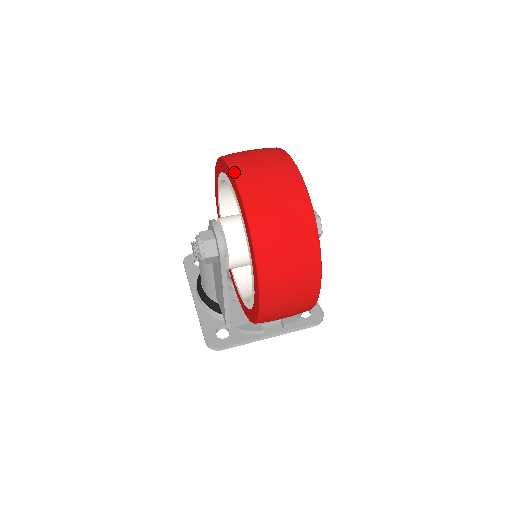
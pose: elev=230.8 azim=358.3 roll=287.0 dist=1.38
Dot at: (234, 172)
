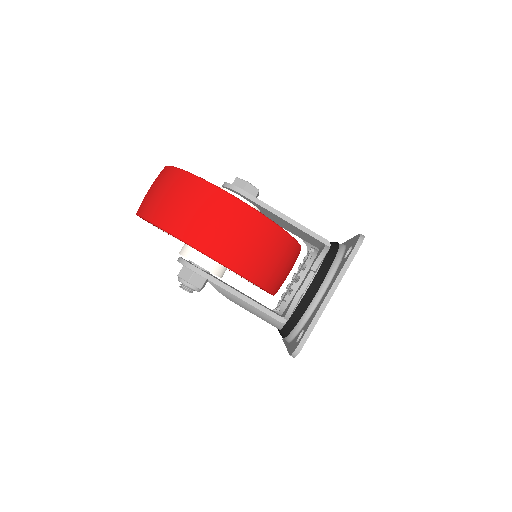
Dot at: occluded
